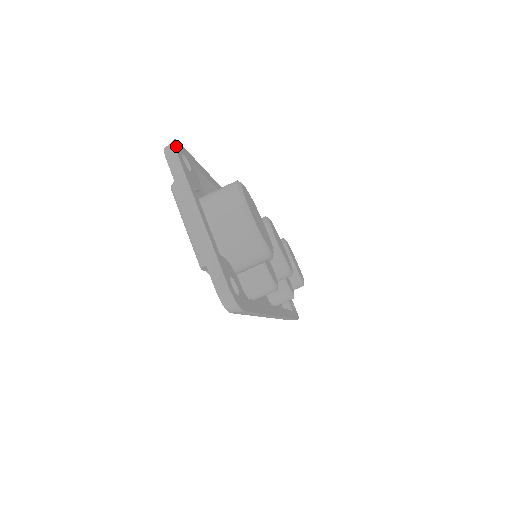
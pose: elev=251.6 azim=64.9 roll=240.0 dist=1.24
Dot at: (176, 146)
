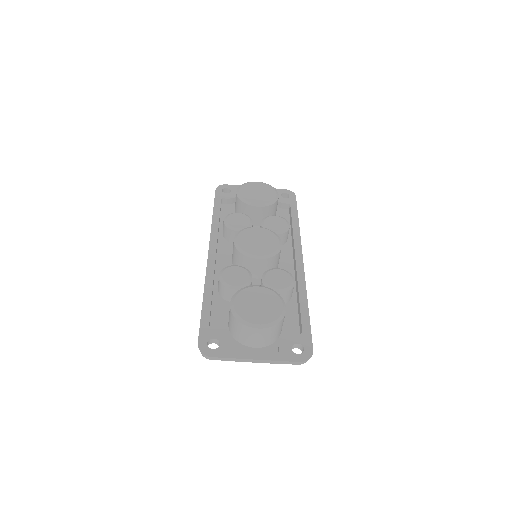
Dot at: (205, 353)
